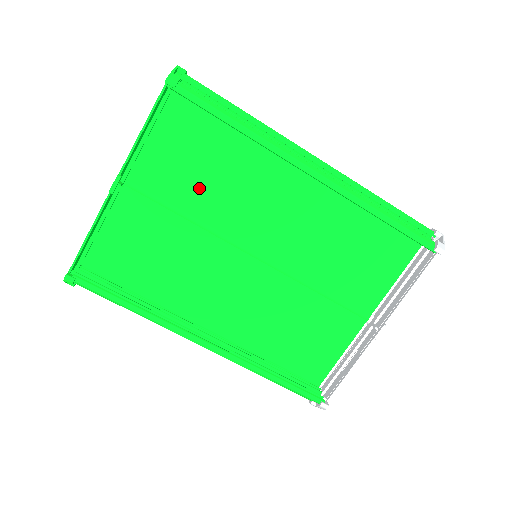
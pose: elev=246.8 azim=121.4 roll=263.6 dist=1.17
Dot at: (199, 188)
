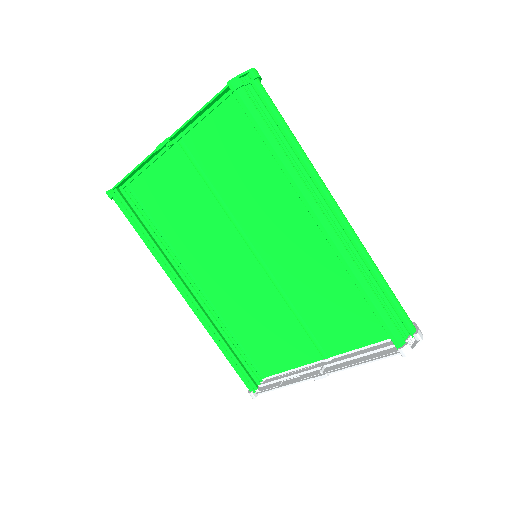
Dot at: (233, 178)
